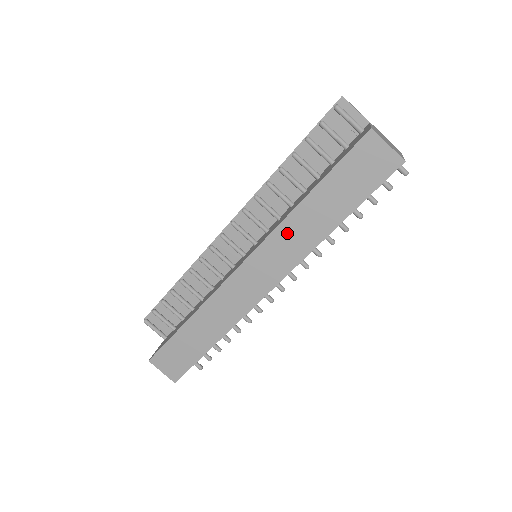
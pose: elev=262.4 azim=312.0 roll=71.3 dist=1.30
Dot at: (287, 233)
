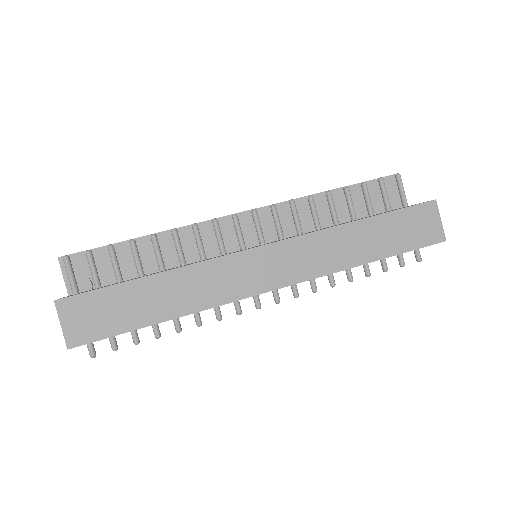
Dot at: (324, 242)
